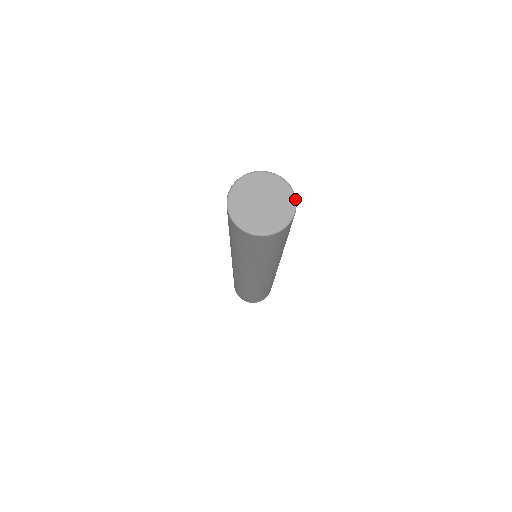
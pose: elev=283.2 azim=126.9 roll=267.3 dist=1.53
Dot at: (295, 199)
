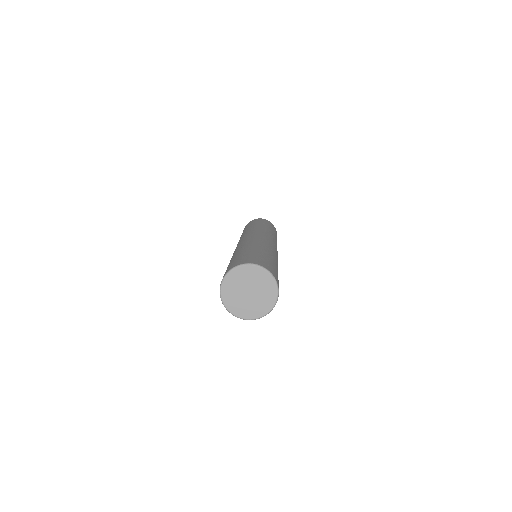
Dot at: (271, 275)
